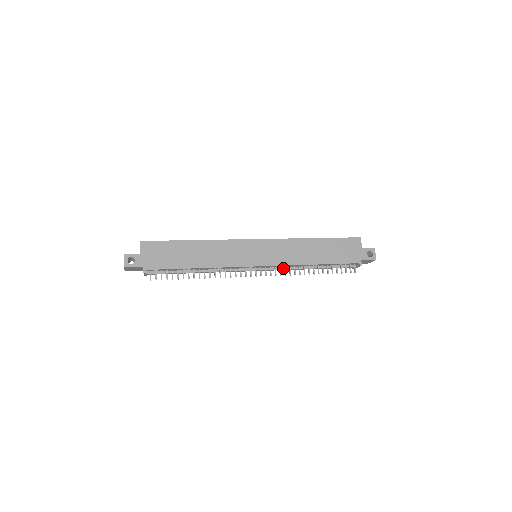
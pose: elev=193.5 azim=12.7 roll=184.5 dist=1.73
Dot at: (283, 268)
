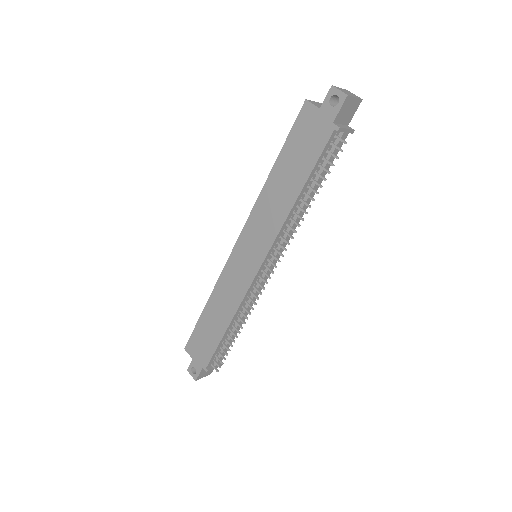
Dot at: (284, 238)
